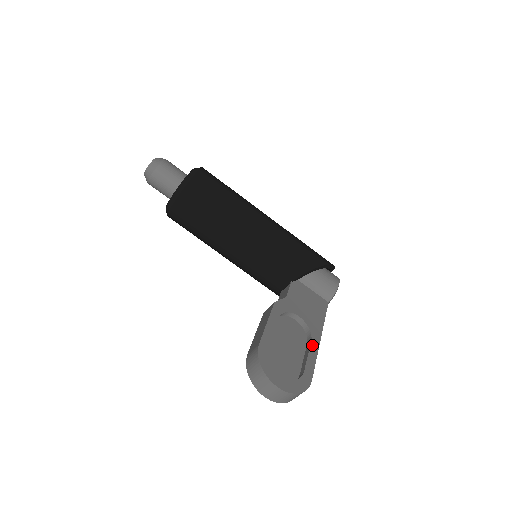
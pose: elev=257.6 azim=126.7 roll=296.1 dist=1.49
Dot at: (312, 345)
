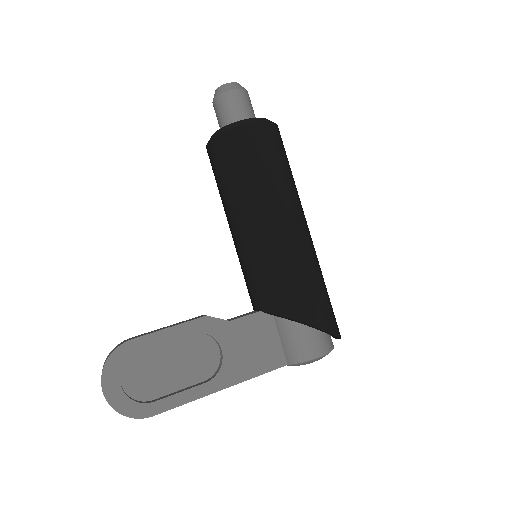
Dot at: (201, 387)
